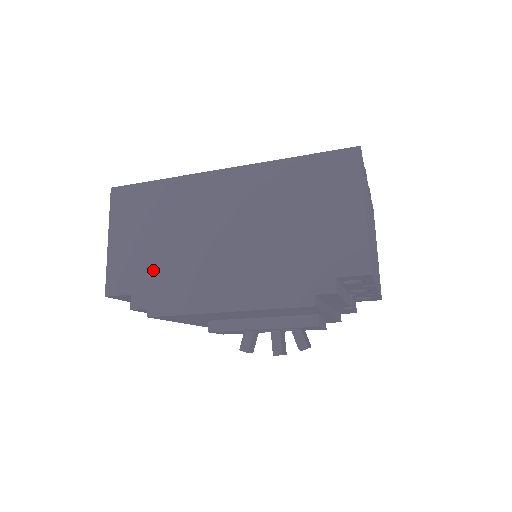
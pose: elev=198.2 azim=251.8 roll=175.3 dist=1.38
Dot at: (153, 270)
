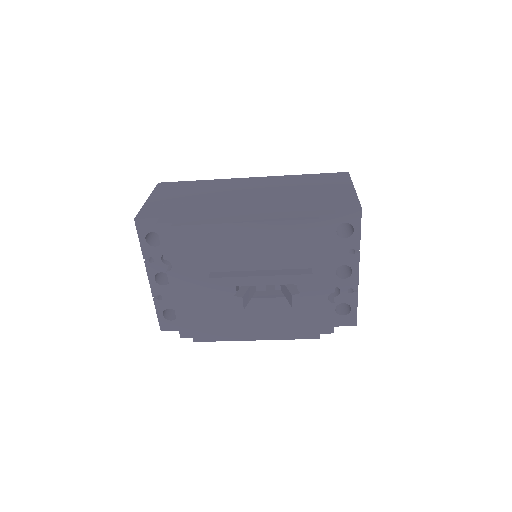
Dot at: (184, 209)
